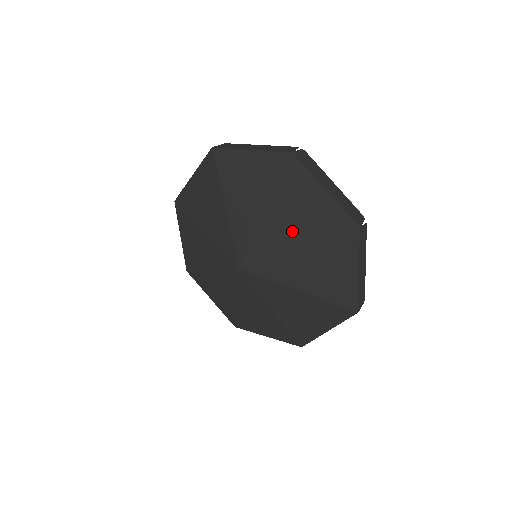
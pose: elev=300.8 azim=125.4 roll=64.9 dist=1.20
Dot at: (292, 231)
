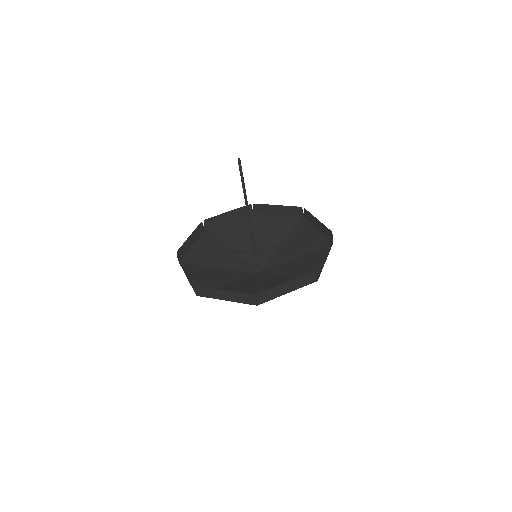
Dot at: (279, 282)
